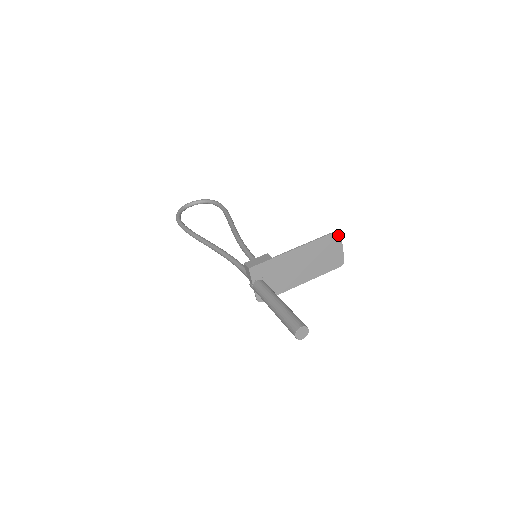
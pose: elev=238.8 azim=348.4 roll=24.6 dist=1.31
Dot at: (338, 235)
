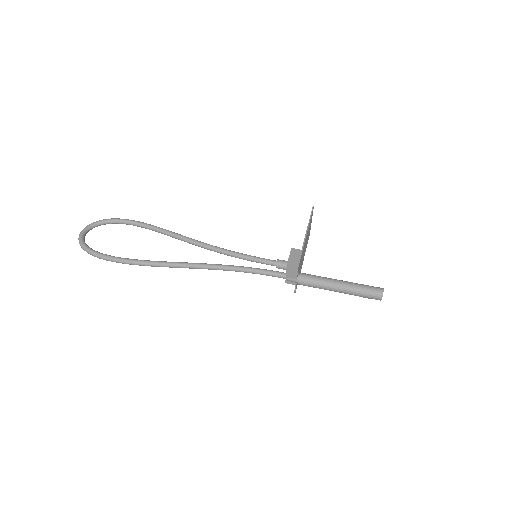
Dot at: occluded
